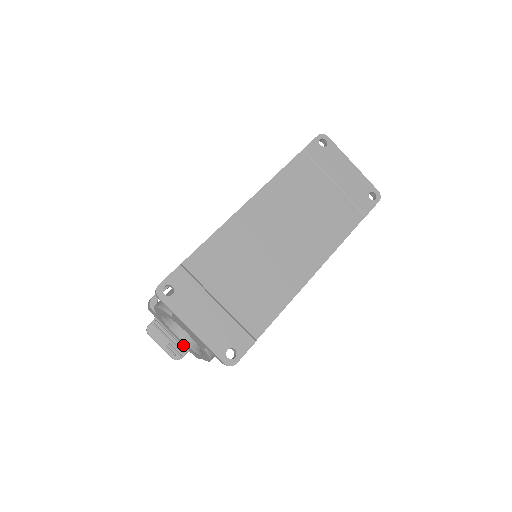
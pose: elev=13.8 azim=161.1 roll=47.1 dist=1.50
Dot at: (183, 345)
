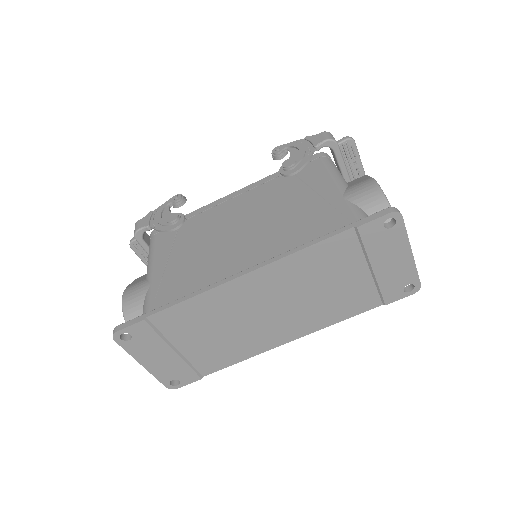
Dot at: occluded
